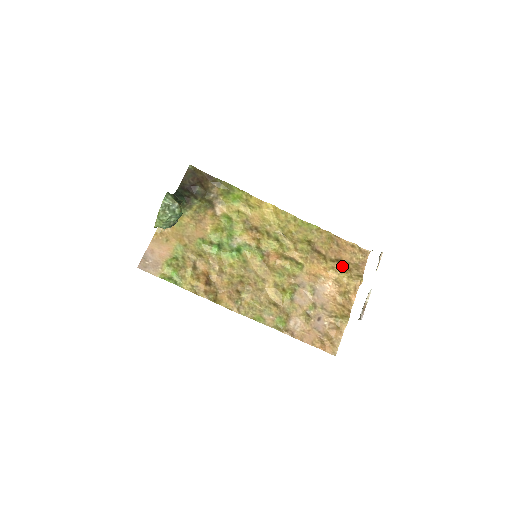
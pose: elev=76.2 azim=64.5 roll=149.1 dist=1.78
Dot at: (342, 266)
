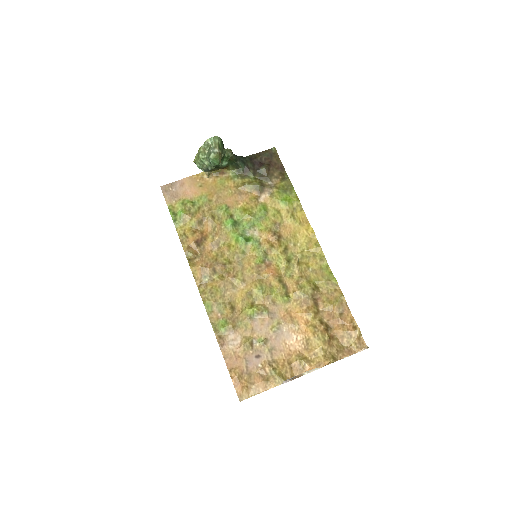
Dot at: (325, 334)
